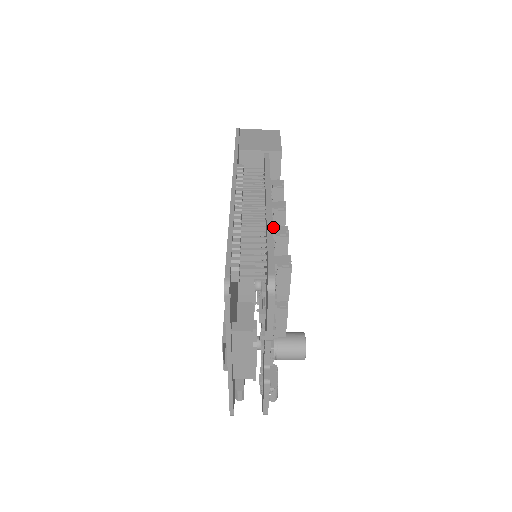
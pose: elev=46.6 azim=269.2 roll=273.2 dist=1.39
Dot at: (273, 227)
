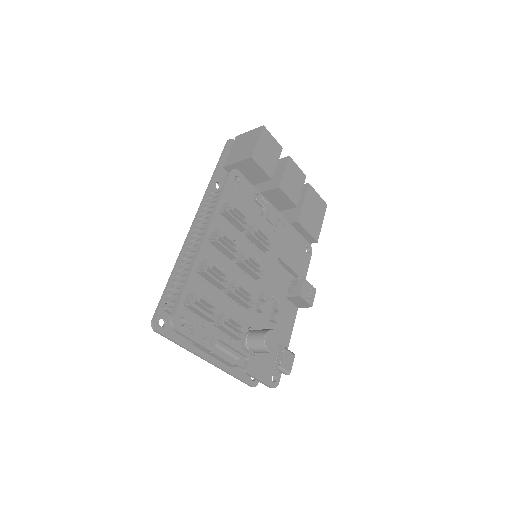
Dot at: (200, 262)
